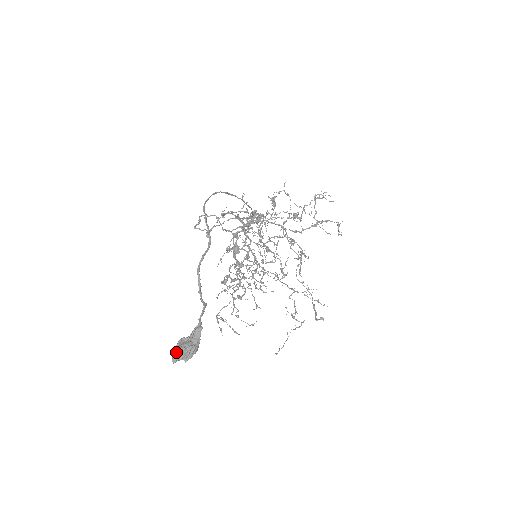
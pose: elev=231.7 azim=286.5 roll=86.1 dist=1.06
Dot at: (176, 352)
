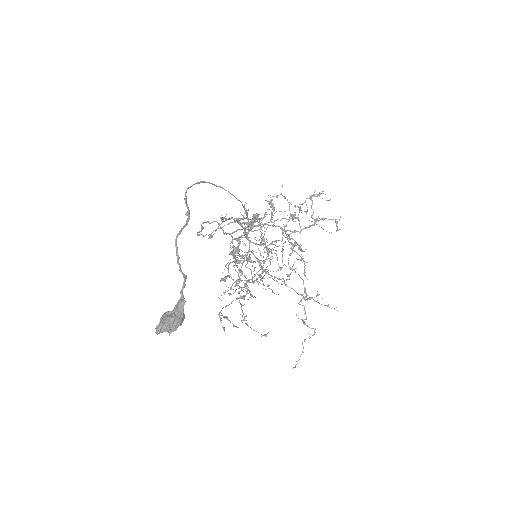
Dot at: (159, 324)
